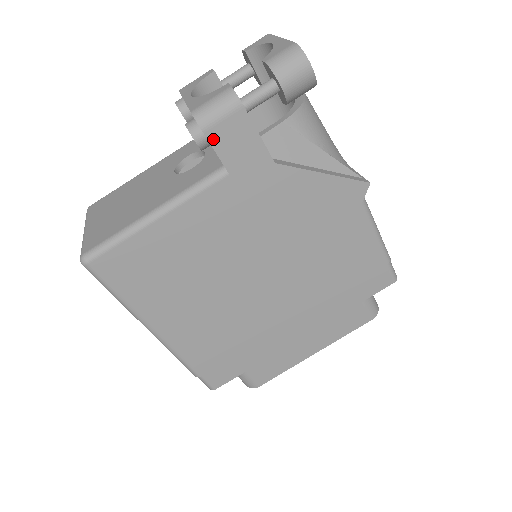
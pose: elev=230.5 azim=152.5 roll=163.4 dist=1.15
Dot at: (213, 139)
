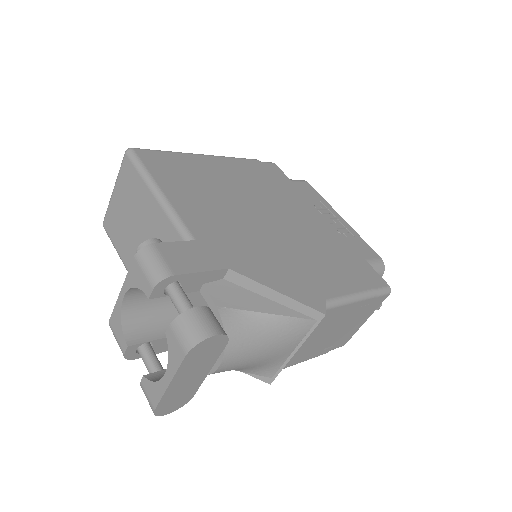
Dot at: occluded
